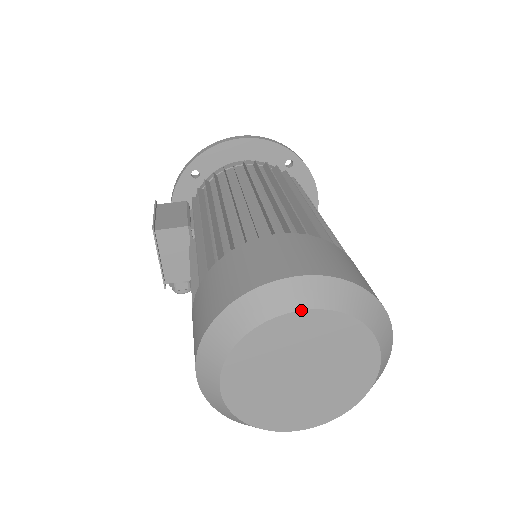
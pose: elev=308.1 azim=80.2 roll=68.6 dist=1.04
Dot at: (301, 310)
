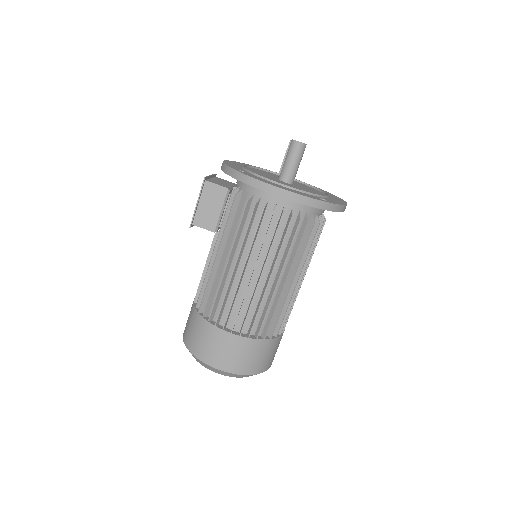
Dot at: (218, 373)
